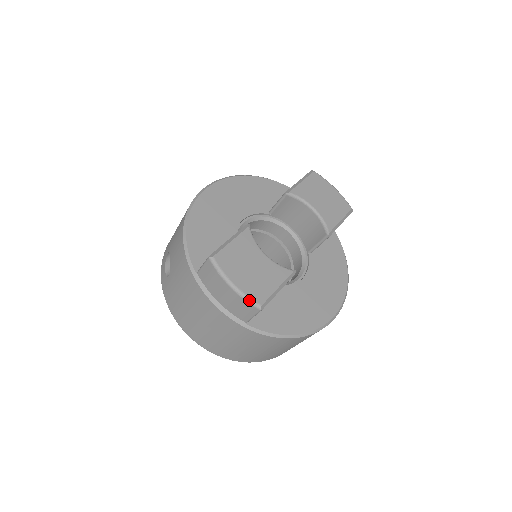
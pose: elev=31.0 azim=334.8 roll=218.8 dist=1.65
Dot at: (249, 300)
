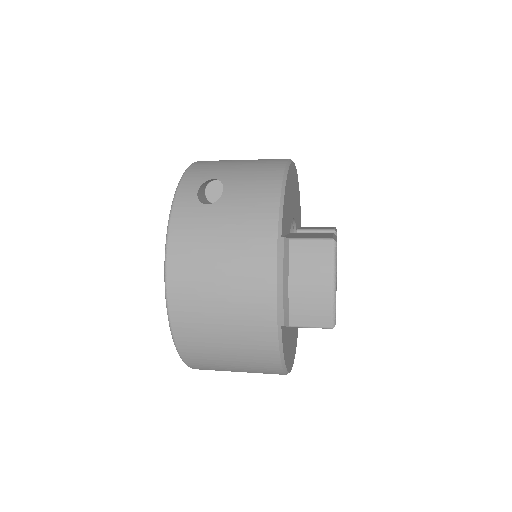
Dot at: (335, 311)
